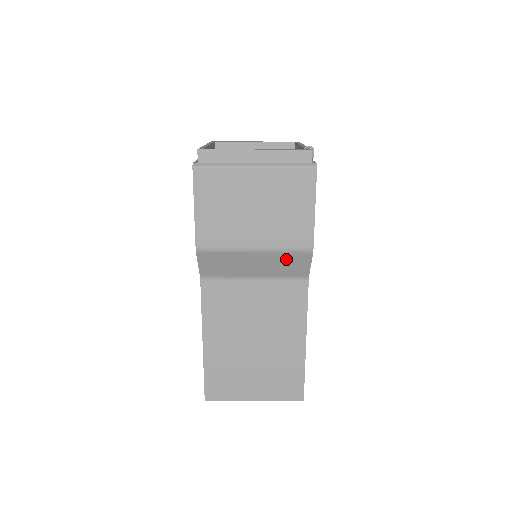
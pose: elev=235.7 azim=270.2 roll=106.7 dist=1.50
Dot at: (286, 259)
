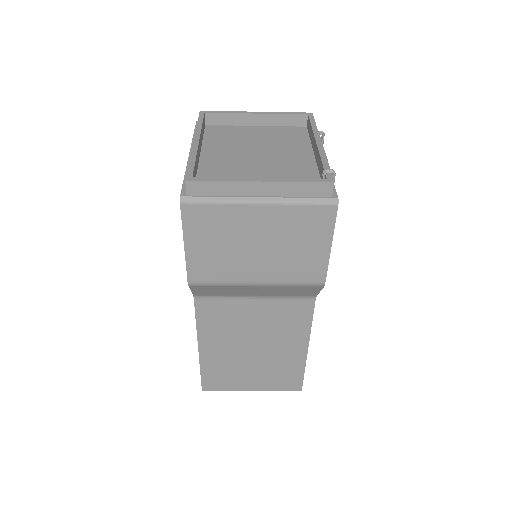
Dot at: (292, 289)
